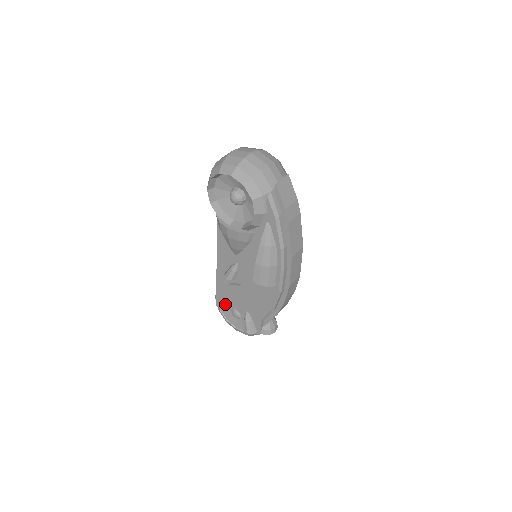
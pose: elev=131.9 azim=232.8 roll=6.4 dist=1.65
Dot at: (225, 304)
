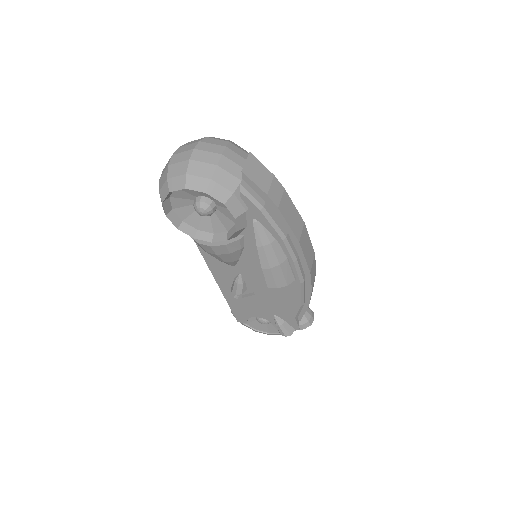
Dot at: (247, 317)
